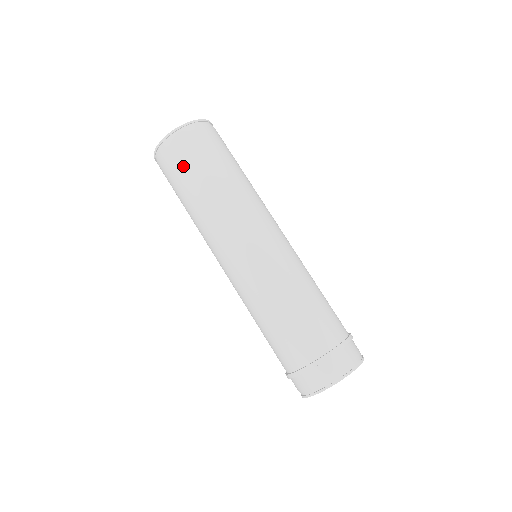
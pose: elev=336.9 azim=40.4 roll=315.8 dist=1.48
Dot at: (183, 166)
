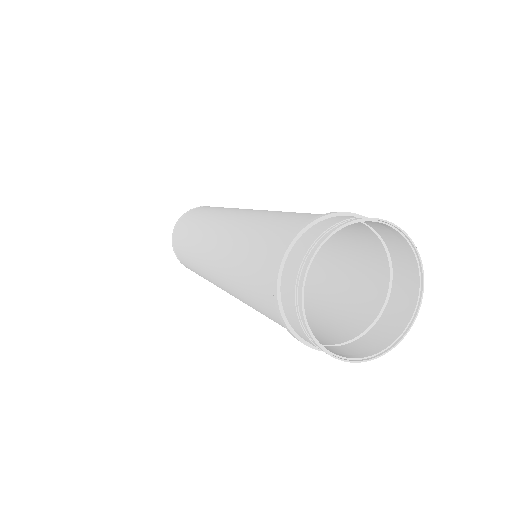
Dot at: (187, 220)
